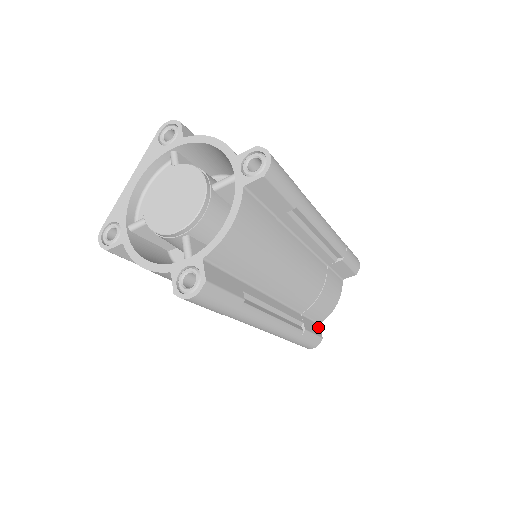
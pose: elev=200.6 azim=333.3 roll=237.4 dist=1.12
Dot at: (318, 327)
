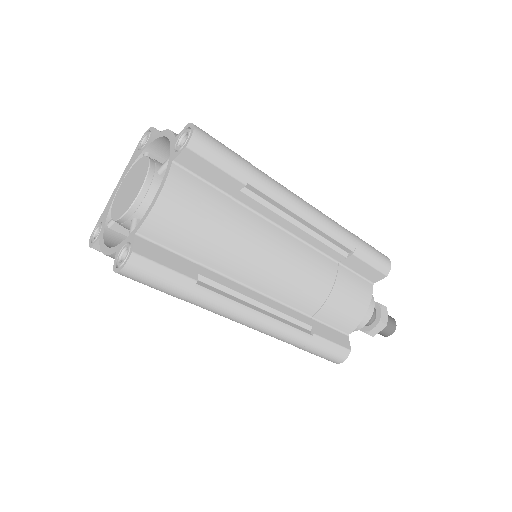
Dot at: (345, 338)
